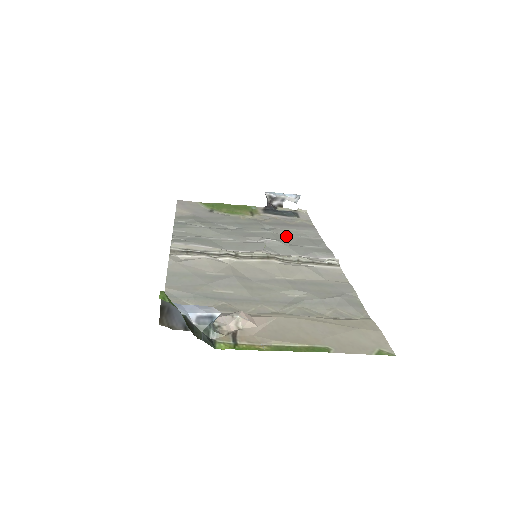
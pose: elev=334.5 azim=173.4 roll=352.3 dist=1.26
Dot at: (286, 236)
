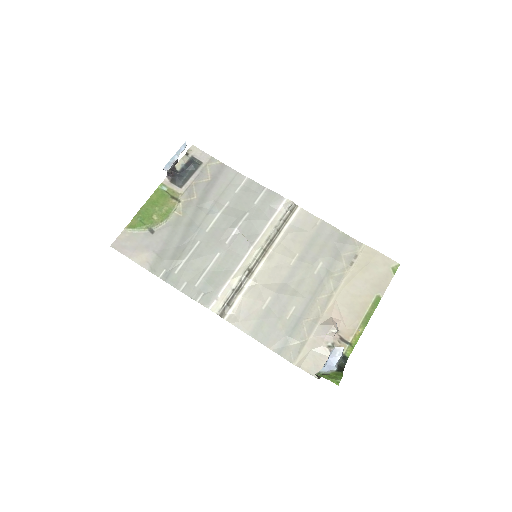
Dot at: (232, 204)
